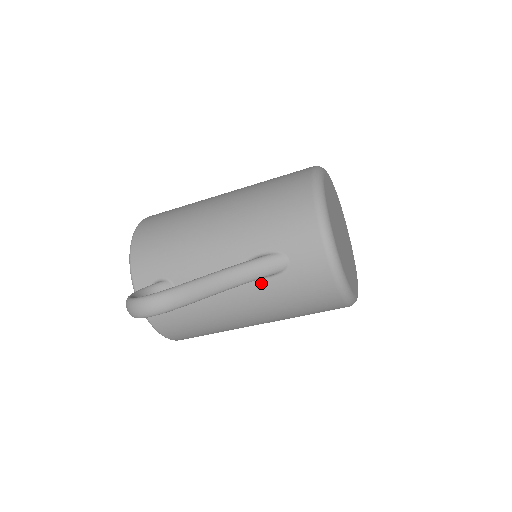
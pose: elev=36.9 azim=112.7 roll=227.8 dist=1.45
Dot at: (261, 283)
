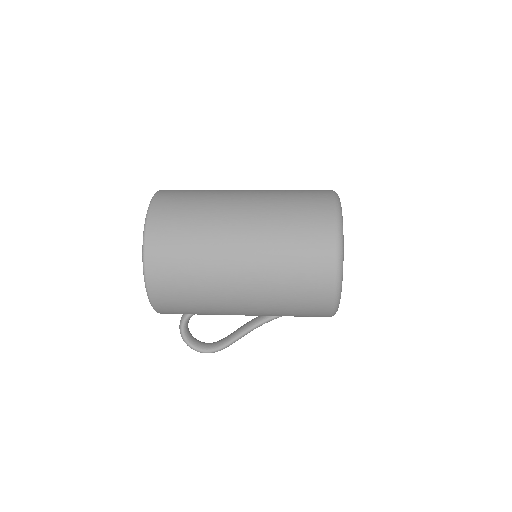
Dot at: occluded
